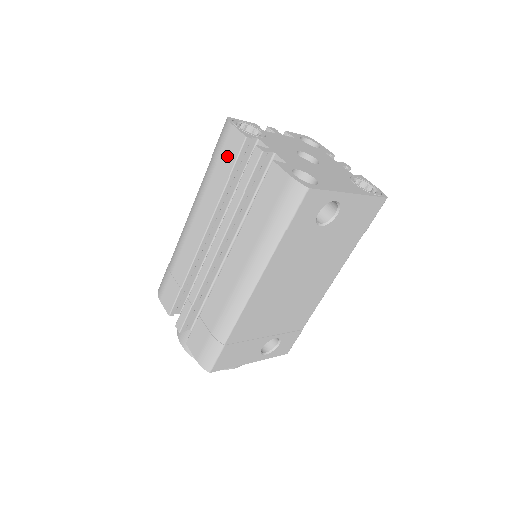
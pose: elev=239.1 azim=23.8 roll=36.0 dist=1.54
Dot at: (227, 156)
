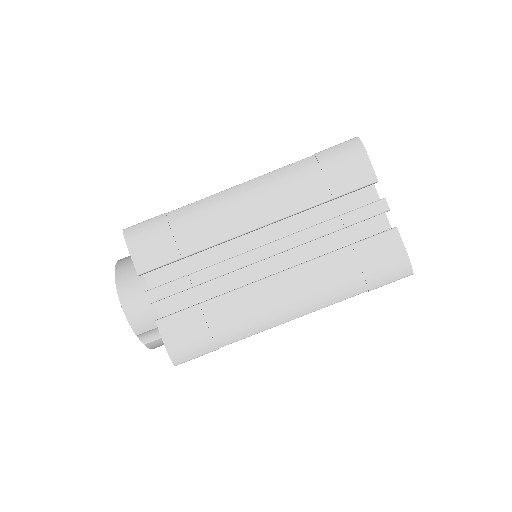
Dot at: (343, 178)
